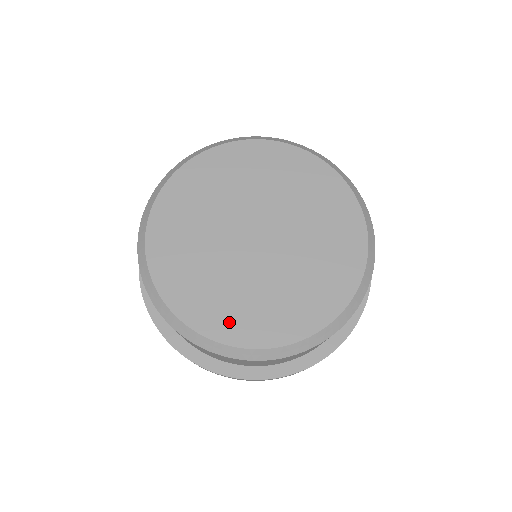
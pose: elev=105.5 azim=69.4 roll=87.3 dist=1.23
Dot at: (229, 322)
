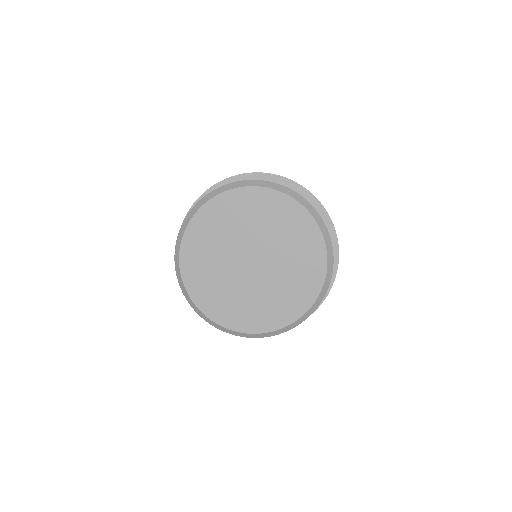
Dot at: (209, 301)
